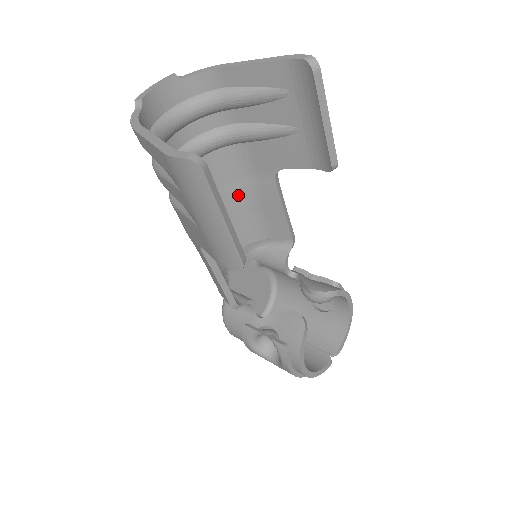
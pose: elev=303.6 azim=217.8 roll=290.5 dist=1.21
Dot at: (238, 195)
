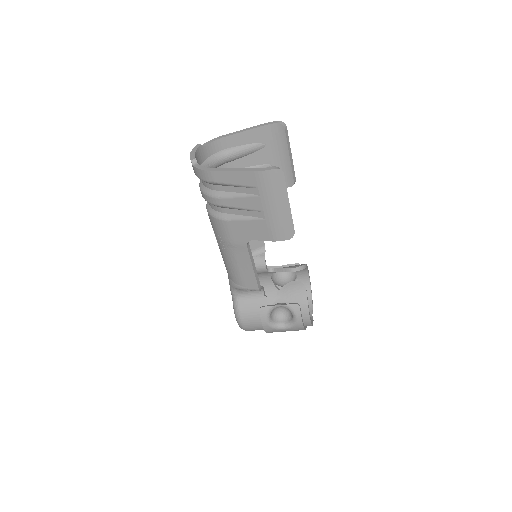
Dot at: occluded
